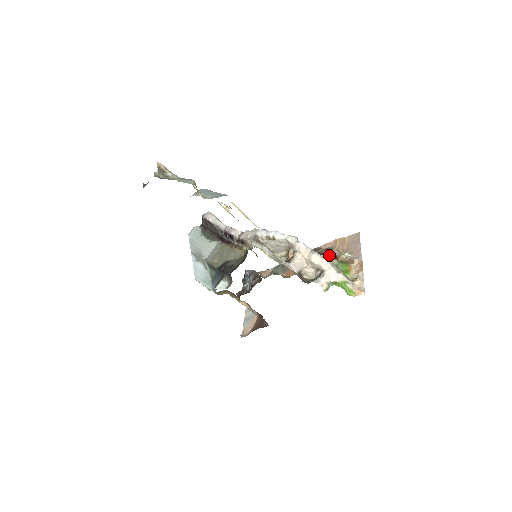
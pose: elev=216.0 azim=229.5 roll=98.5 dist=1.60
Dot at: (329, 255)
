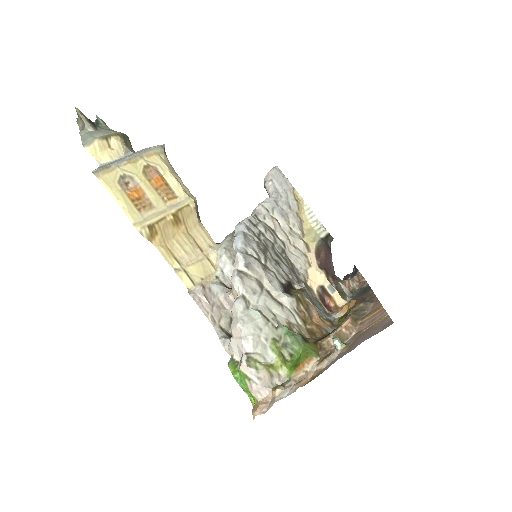
Dot at: occluded
